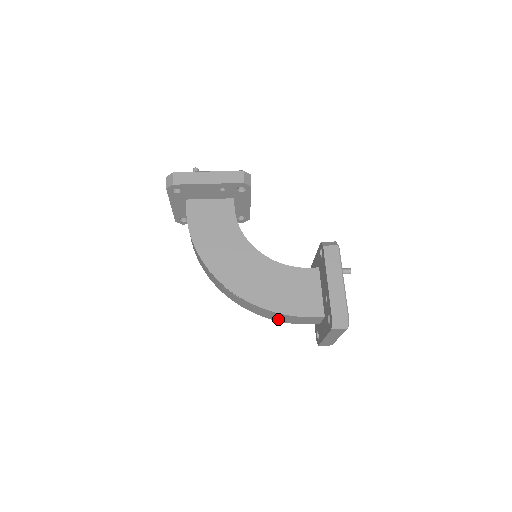
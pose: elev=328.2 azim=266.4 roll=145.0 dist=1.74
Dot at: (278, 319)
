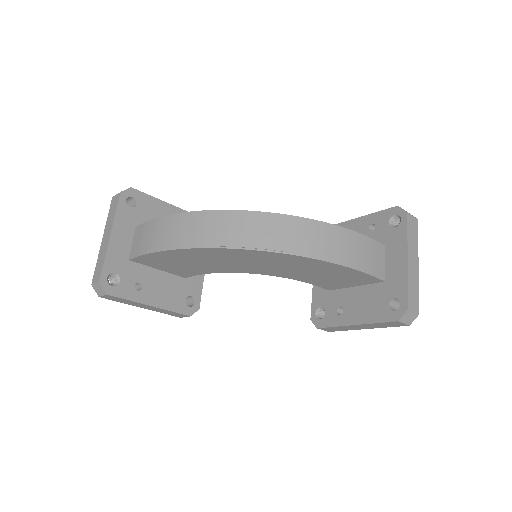
Dot at: (342, 256)
